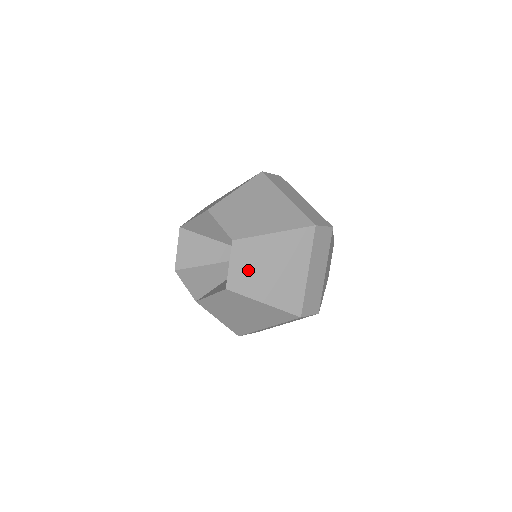
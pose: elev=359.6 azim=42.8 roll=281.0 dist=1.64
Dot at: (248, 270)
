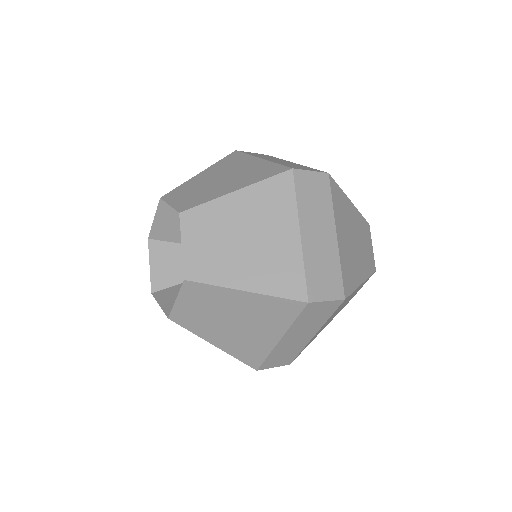
Dot at: (200, 312)
